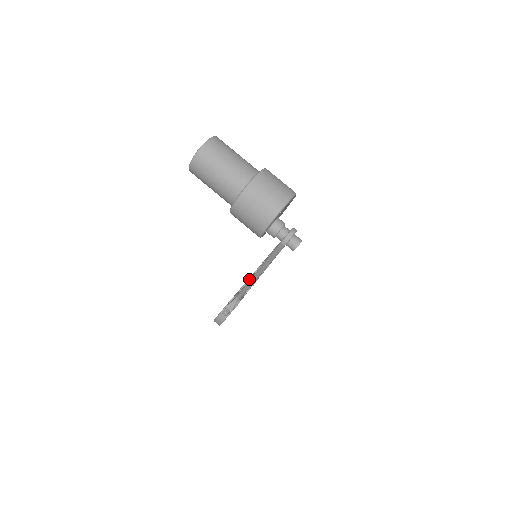
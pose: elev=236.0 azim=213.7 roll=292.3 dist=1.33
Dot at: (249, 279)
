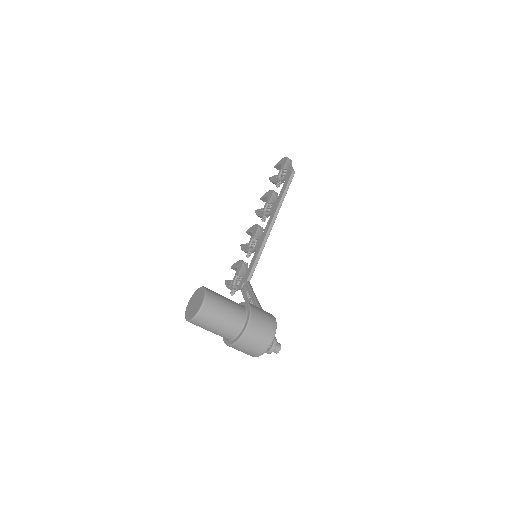
Dot at: (253, 245)
